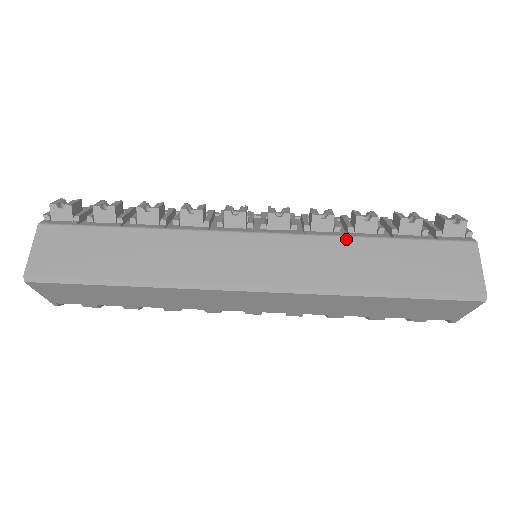
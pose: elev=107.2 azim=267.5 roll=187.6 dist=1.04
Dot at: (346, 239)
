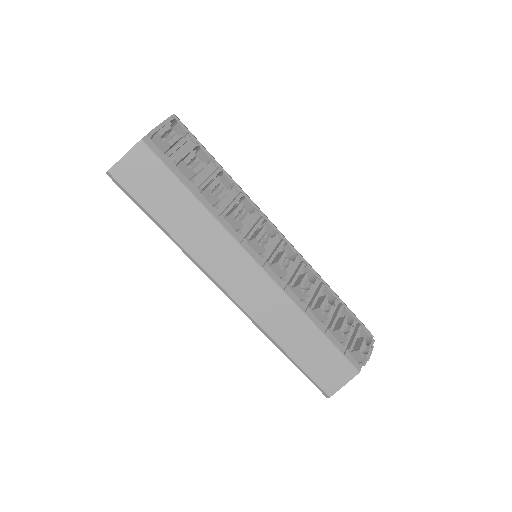
Dot at: (301, 313)
